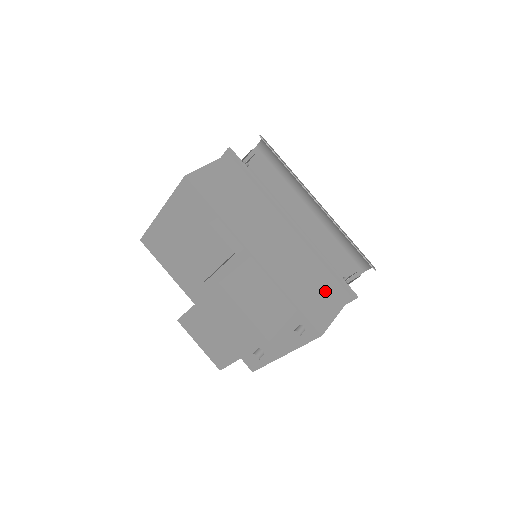
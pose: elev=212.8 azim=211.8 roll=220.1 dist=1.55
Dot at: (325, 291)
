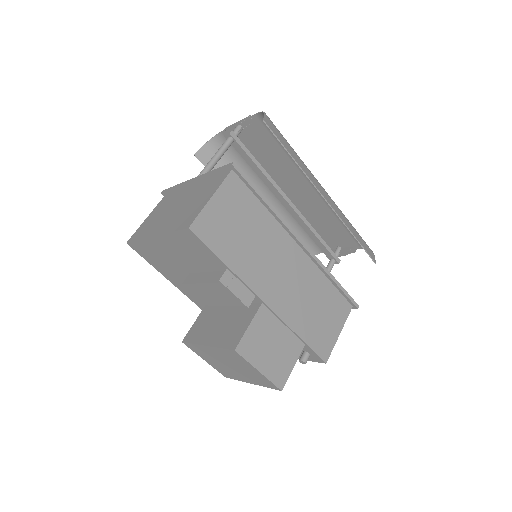
Dot at: (330, 312)
